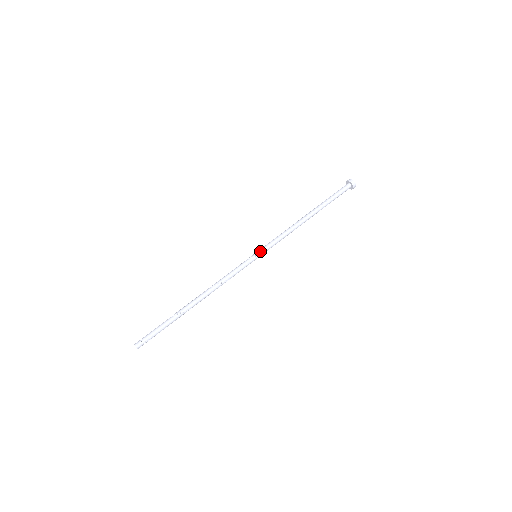
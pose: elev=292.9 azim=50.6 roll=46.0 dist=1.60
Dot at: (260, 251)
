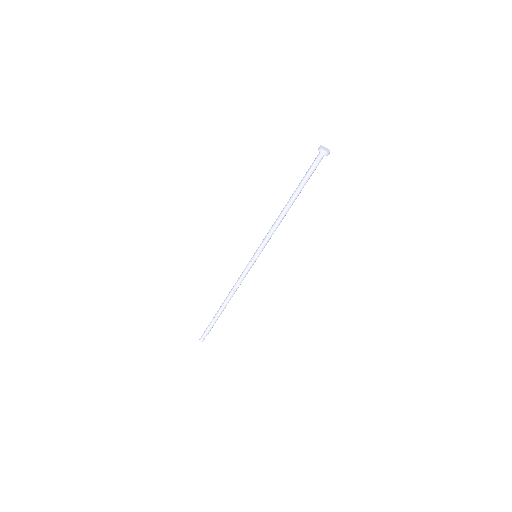
Dot at: (258, 253)
